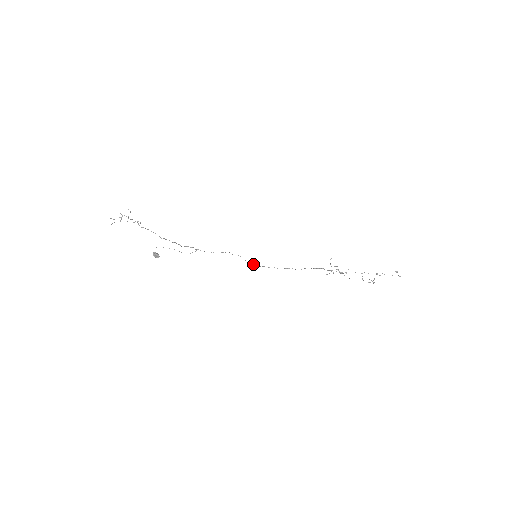
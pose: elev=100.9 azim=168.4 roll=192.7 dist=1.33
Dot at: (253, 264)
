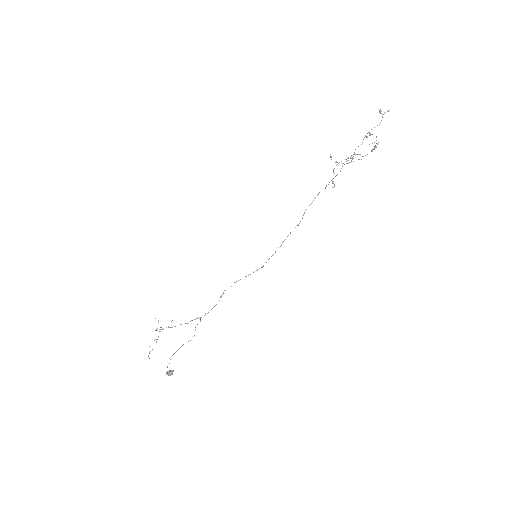
Dot at: occluded
